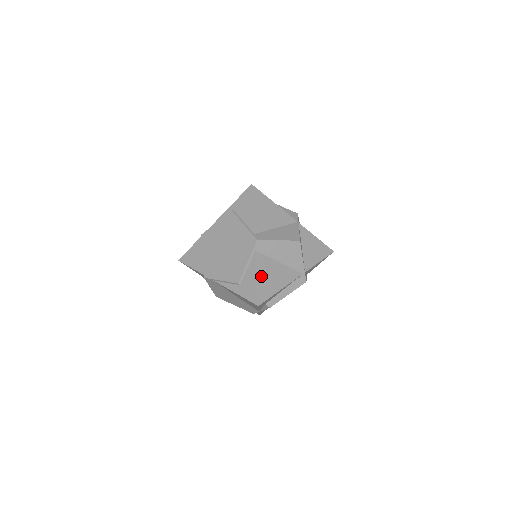
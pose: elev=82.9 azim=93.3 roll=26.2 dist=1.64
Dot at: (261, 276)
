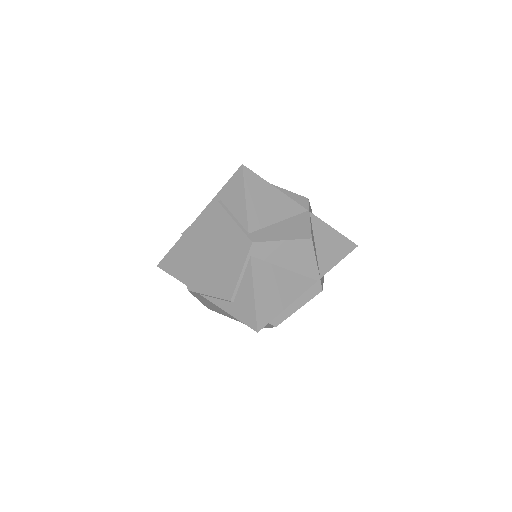
Dot at: (260, 291)
